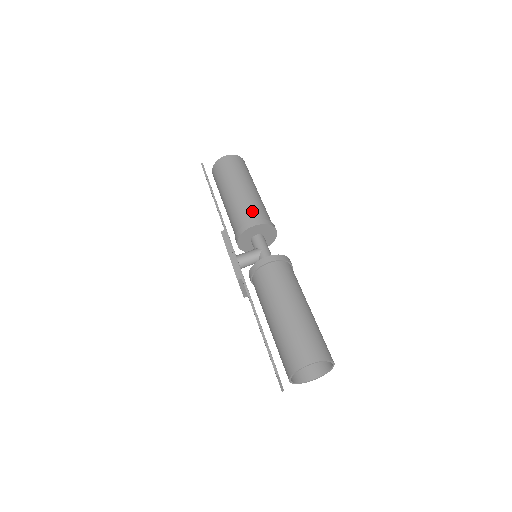
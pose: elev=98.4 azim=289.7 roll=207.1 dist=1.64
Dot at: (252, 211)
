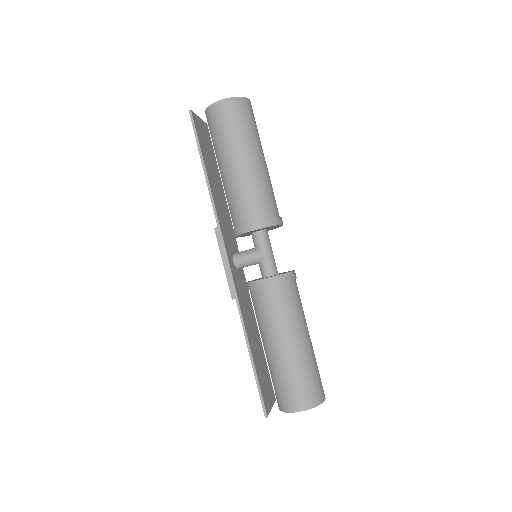
Dot at: (253, 205)
